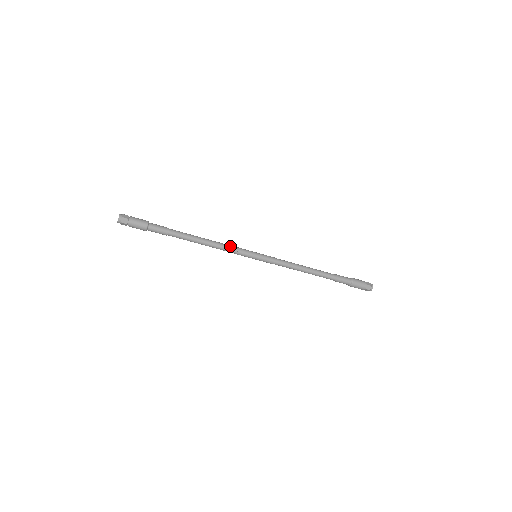
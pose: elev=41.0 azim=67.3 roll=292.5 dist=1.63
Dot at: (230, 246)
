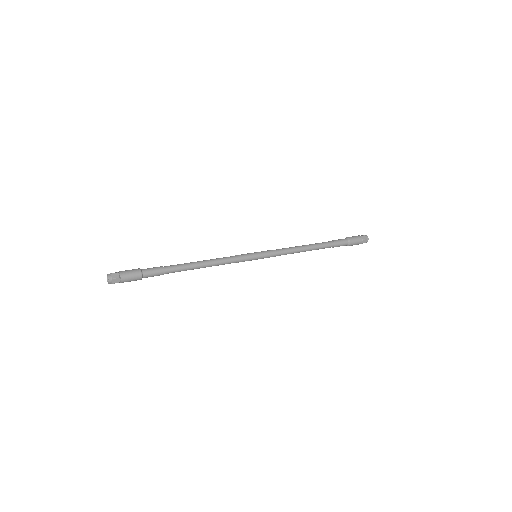
Dot at: (229, 258)
